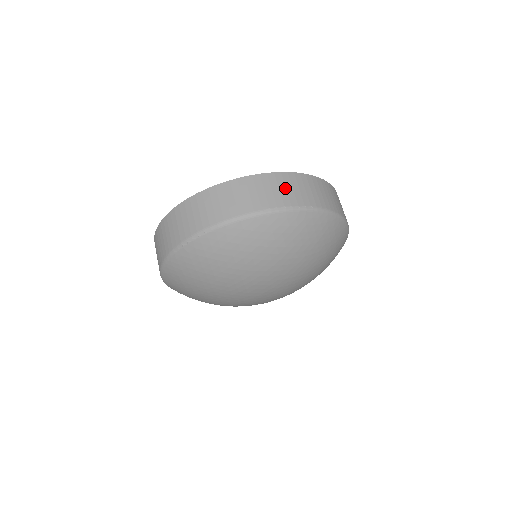
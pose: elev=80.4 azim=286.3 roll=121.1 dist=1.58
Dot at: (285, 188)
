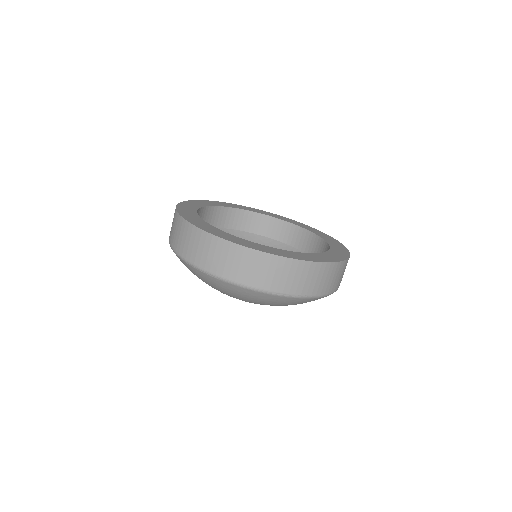
Dot at: (300, 277)
